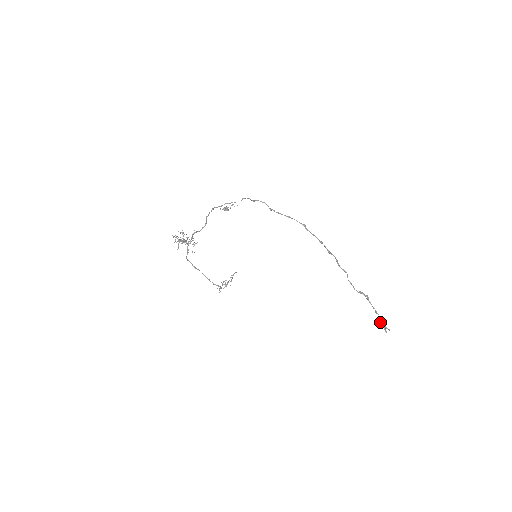
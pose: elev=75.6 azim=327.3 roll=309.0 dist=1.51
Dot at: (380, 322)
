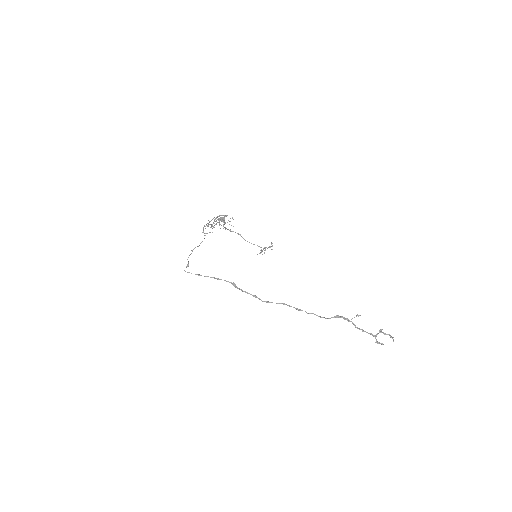
Dot at: (382, 332)
